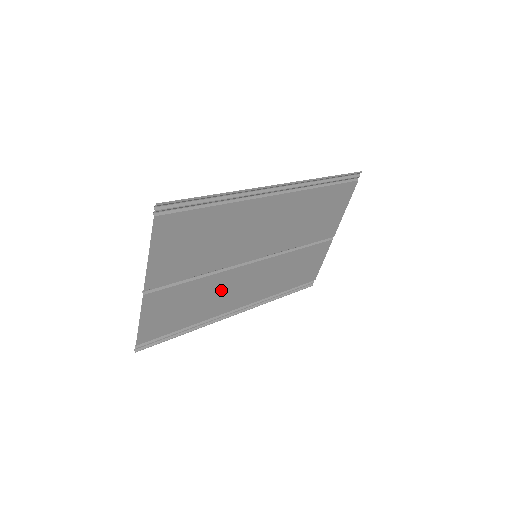
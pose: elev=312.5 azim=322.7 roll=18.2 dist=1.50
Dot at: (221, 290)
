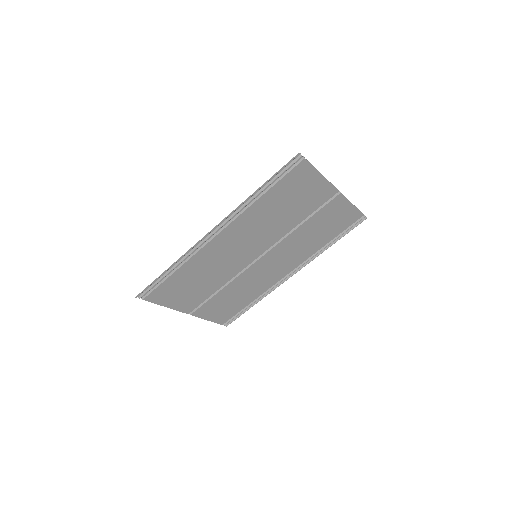
Dot at: (252, 281)
